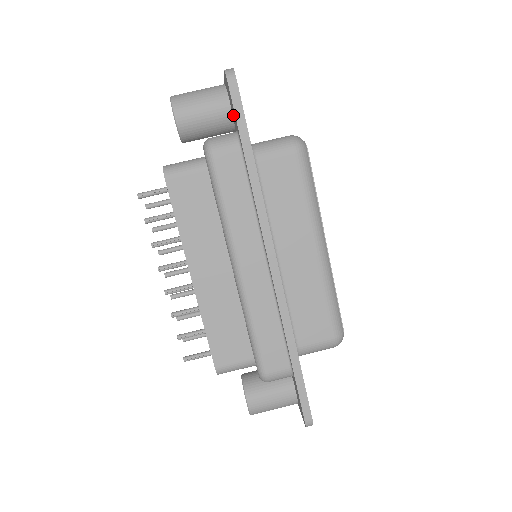
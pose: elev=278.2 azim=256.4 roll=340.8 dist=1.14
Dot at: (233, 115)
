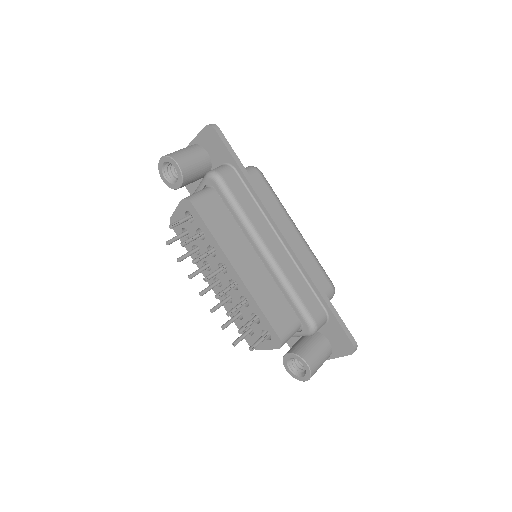
Dot at: (215, 156)
